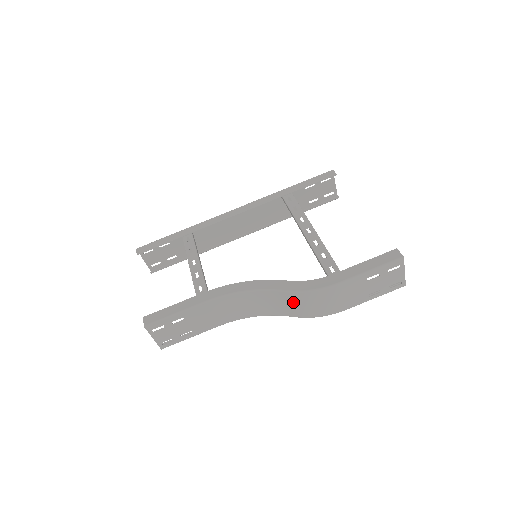
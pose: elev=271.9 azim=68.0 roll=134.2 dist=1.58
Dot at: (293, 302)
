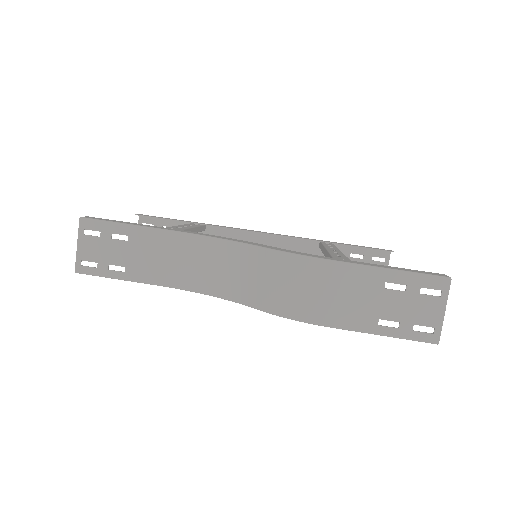
Dot at: (269, 274)
